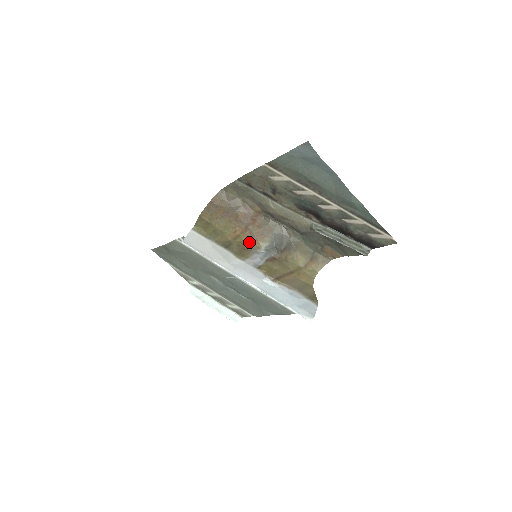
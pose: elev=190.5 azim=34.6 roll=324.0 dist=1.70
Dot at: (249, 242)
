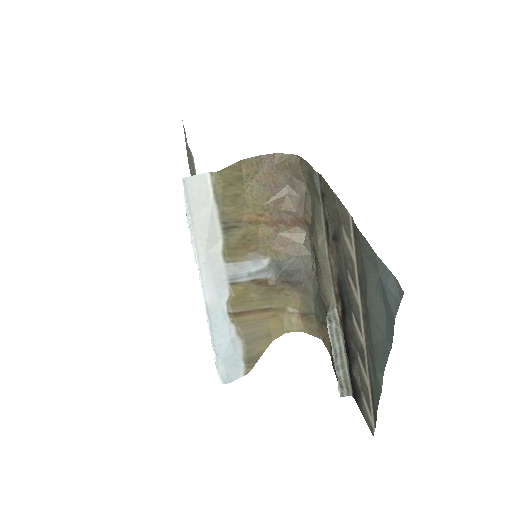
Dot at: (262, 239)
